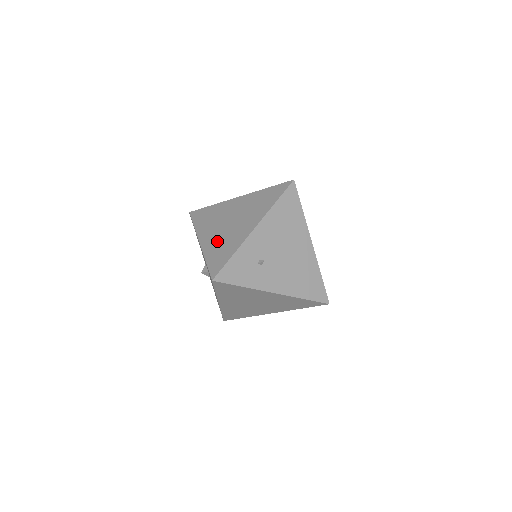
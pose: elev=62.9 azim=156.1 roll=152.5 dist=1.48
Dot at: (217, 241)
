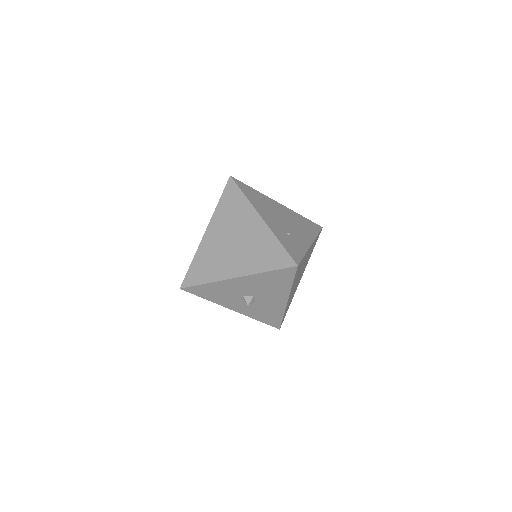
Dot at: (249, 257)
